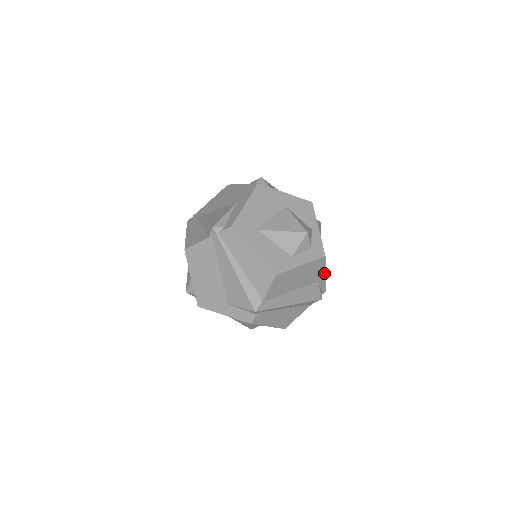
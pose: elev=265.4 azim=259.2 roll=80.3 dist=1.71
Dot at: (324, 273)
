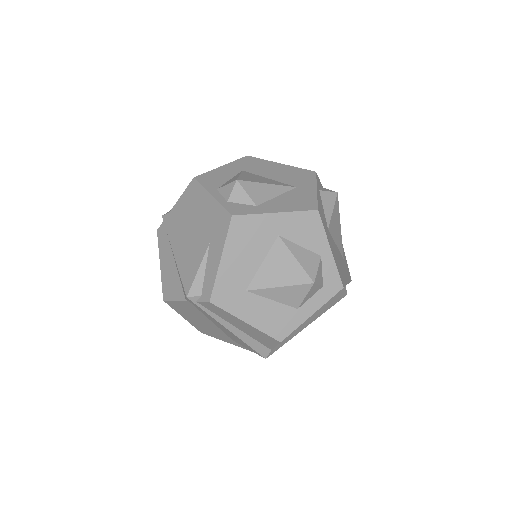
Dot at: occluded
